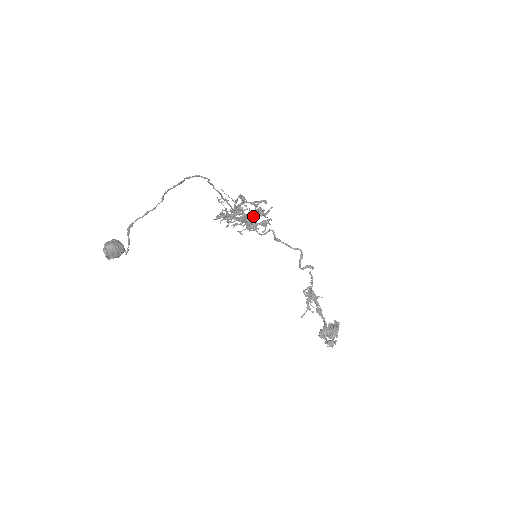
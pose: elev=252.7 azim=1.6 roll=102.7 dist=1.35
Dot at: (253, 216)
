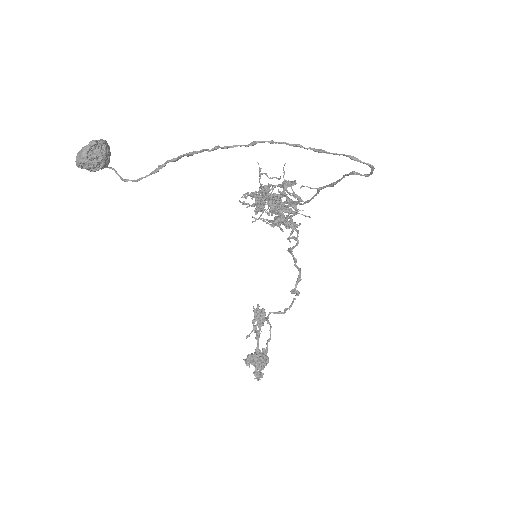
Dot at: (290, 212)
